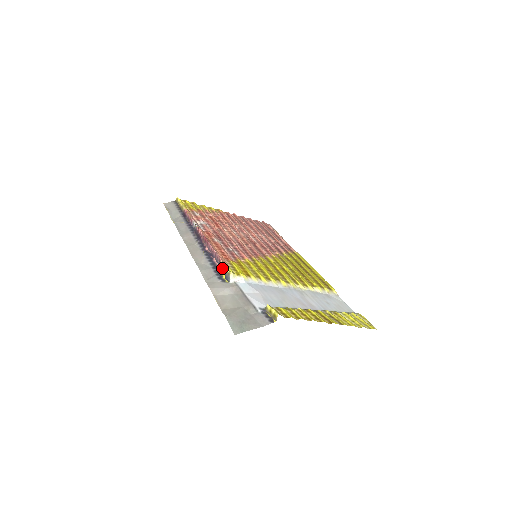
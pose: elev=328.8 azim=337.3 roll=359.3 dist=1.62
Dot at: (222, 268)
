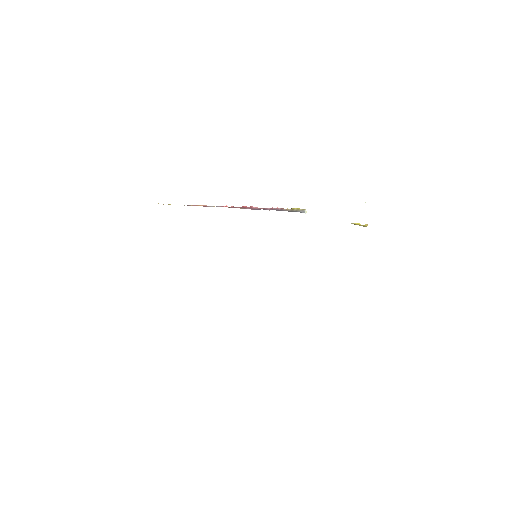
Dot at: (289, 210)
